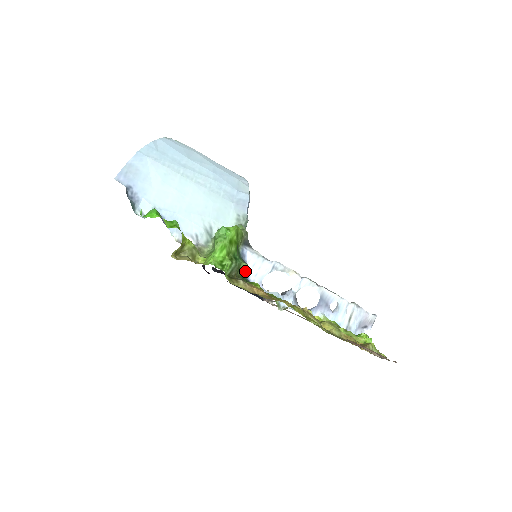
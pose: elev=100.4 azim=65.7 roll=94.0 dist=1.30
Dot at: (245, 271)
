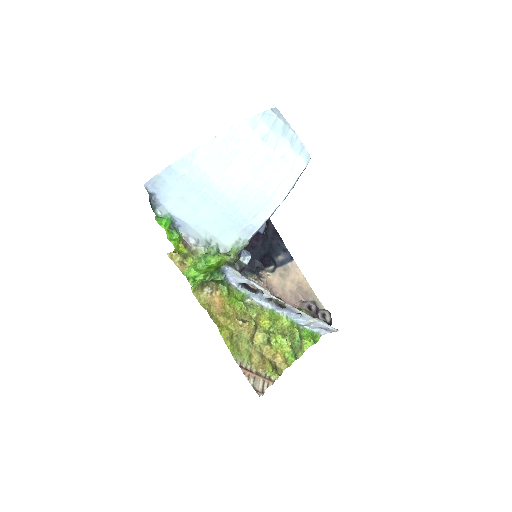
Dot at: (220, 280)
